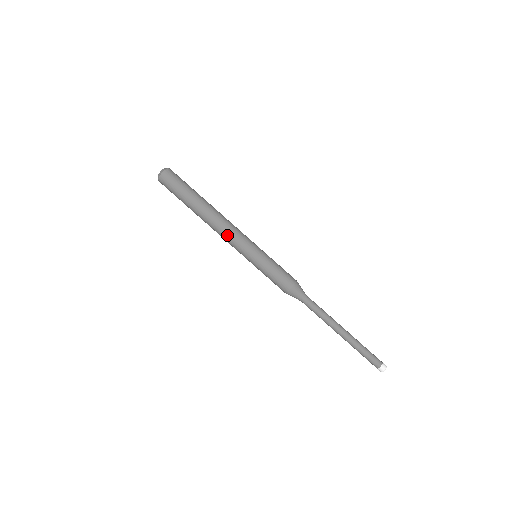
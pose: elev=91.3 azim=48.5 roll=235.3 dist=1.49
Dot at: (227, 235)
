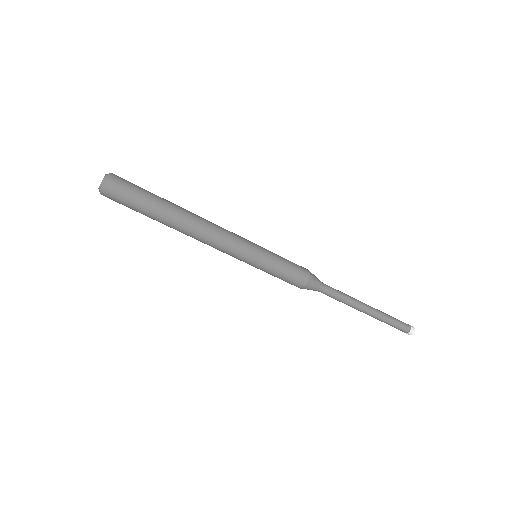
Dot at: (214, 247)
